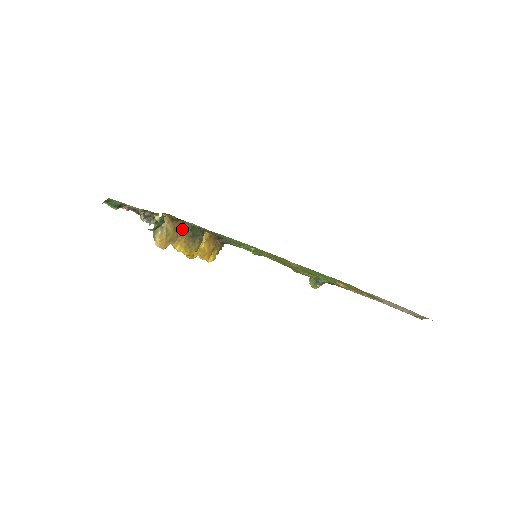
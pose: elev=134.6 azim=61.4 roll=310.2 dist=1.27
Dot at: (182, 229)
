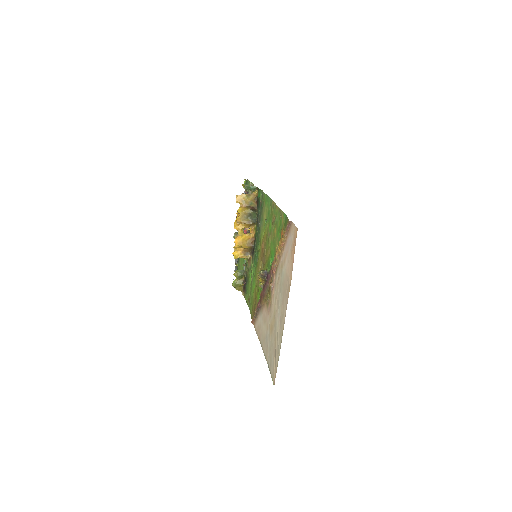
Dot at: (252, 208)
